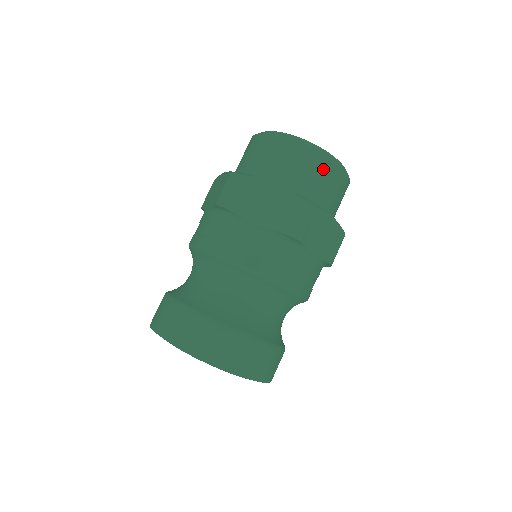
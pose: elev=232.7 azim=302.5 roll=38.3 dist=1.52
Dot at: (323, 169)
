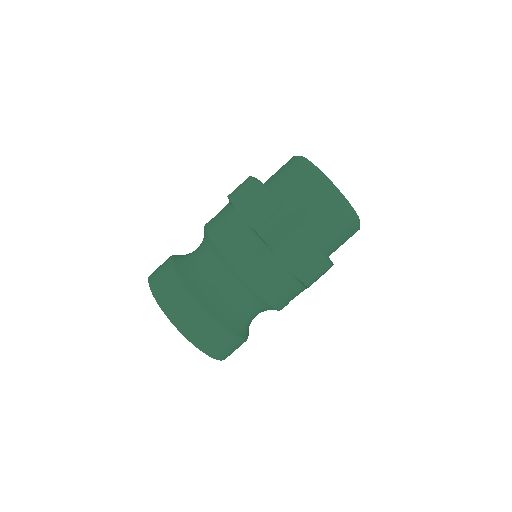
Dot at: (319, 194)
